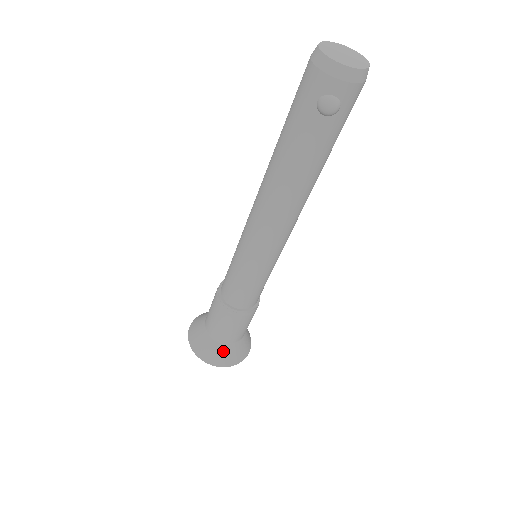
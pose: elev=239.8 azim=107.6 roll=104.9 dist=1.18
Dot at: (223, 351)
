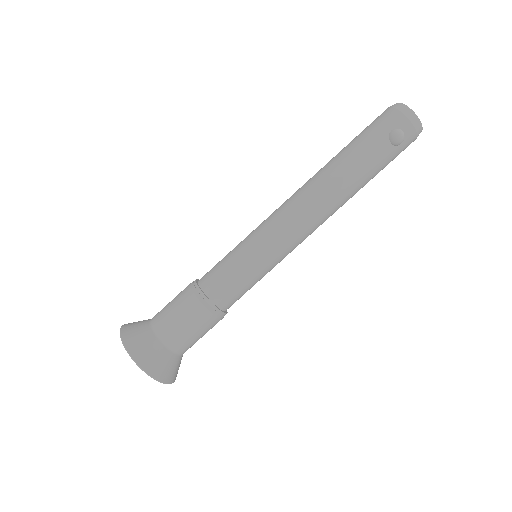
Dot at: (163, 357)
